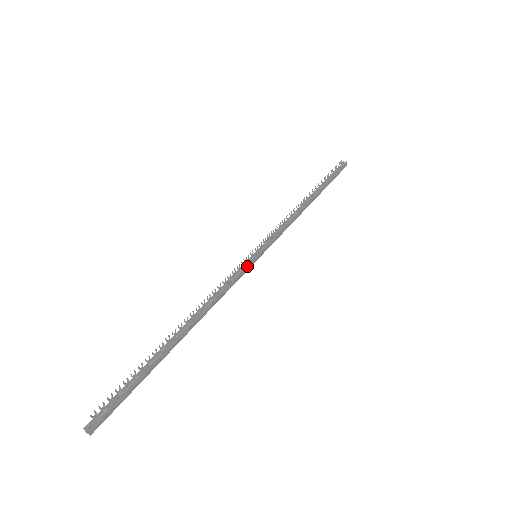
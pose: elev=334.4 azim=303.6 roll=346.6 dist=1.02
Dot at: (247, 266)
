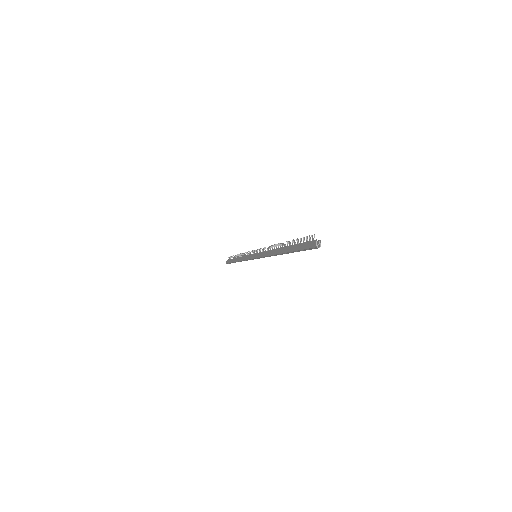
Dot at: occluded
